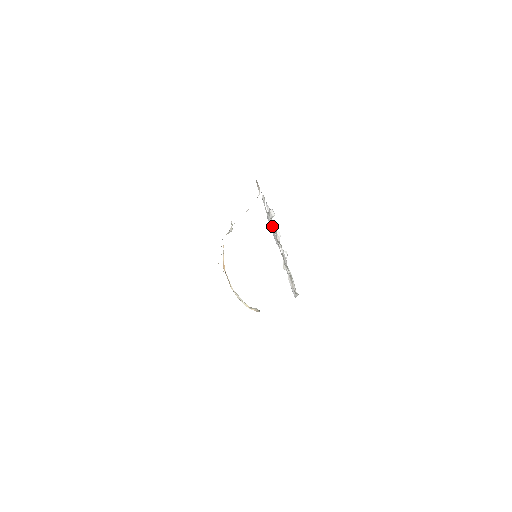
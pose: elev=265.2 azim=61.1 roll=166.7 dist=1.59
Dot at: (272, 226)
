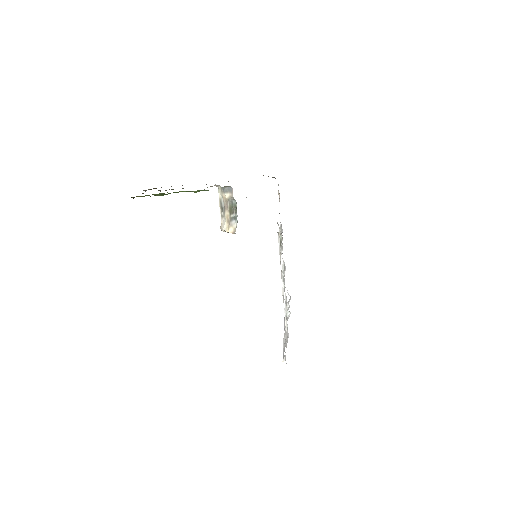
Dot at: occluded
